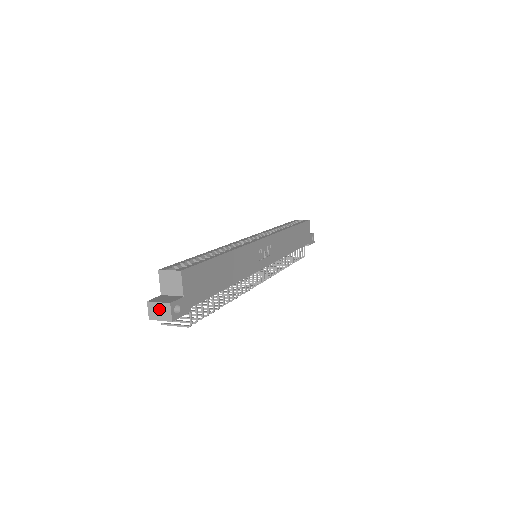
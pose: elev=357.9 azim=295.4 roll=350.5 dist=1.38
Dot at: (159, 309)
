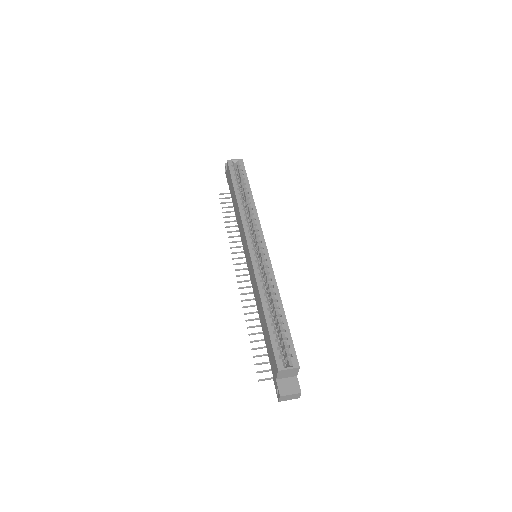
Dot at: (290, 397)
